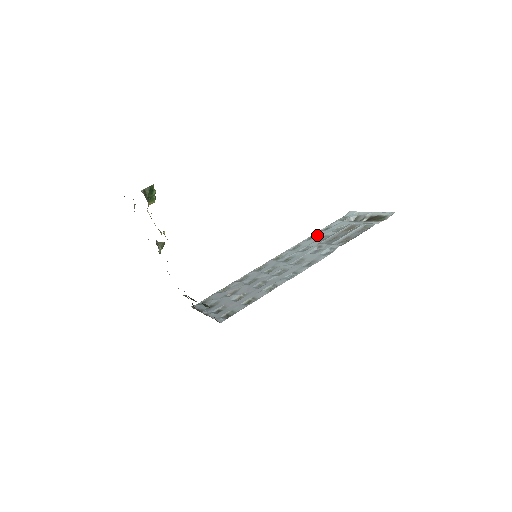
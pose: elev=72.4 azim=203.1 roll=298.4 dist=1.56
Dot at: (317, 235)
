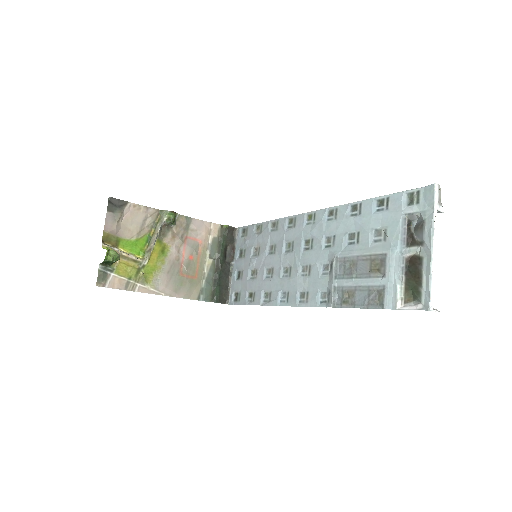
Dot at: (360, 214)
